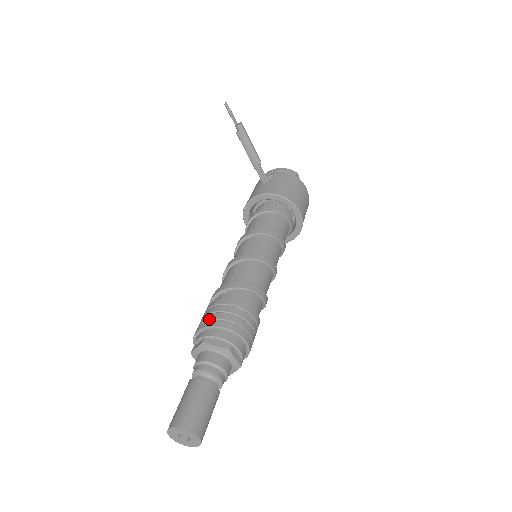
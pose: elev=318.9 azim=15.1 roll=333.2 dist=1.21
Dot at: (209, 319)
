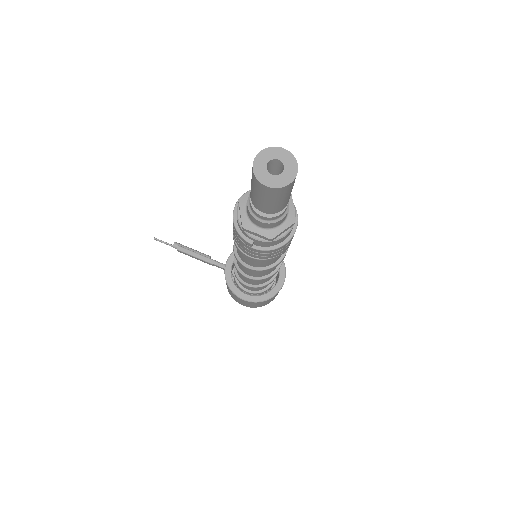
Dot at: occluded
